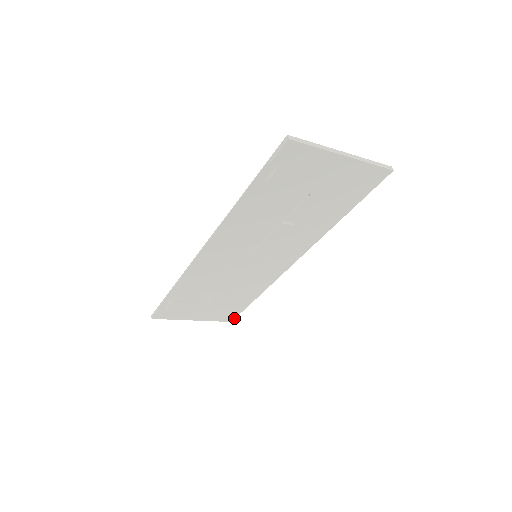
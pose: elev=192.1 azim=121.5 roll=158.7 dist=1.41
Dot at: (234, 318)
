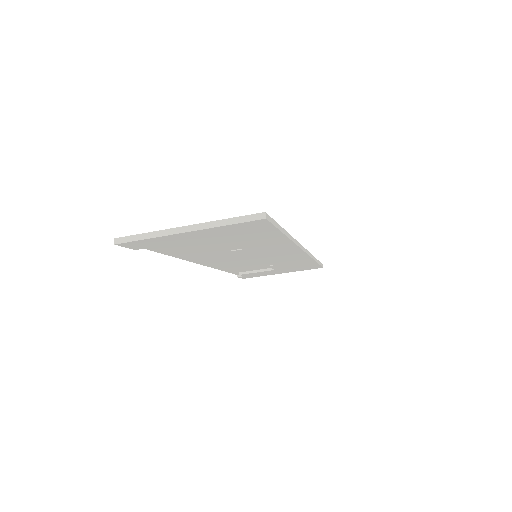
Dot at: (321, 267)
